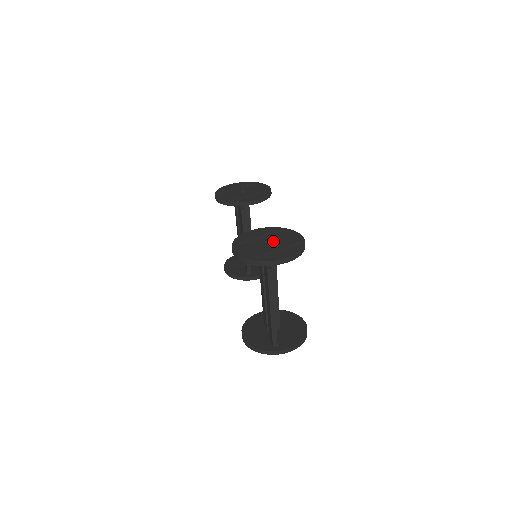
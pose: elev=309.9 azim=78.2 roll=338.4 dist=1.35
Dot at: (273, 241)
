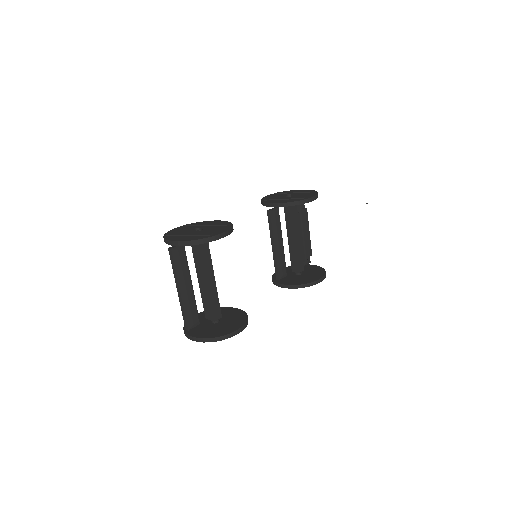
Dot at: (203, 230)
